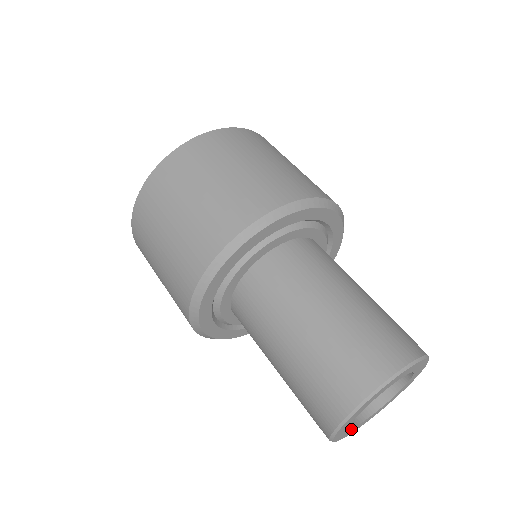
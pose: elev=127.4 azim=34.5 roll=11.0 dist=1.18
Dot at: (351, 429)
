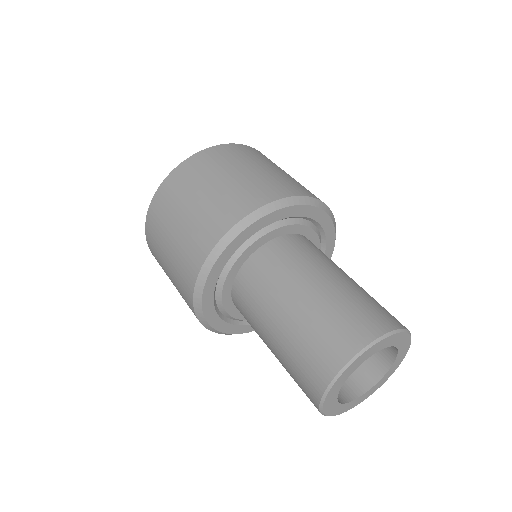
Dot at: (336, 397)
